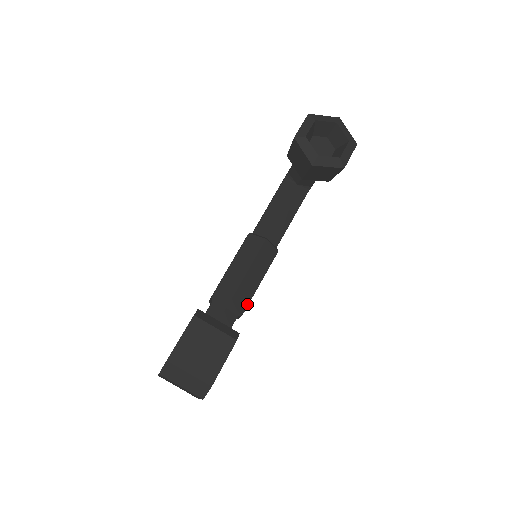
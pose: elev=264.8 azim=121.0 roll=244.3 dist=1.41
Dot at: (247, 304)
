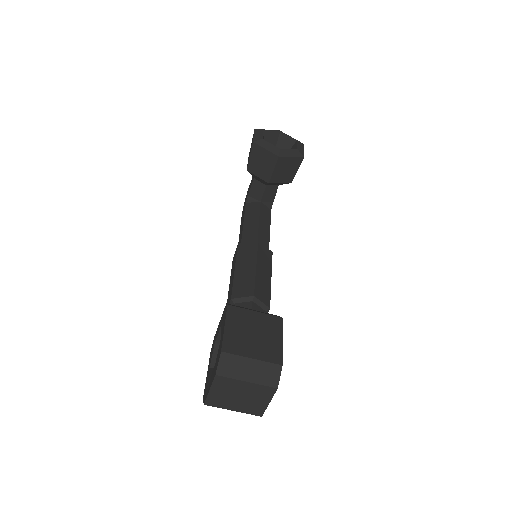
Dot at: (269, 298)
